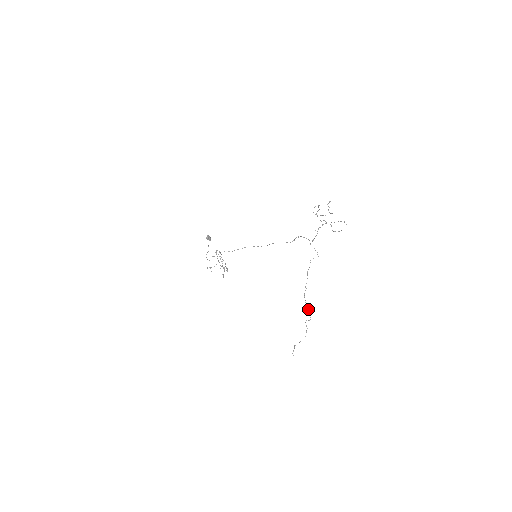
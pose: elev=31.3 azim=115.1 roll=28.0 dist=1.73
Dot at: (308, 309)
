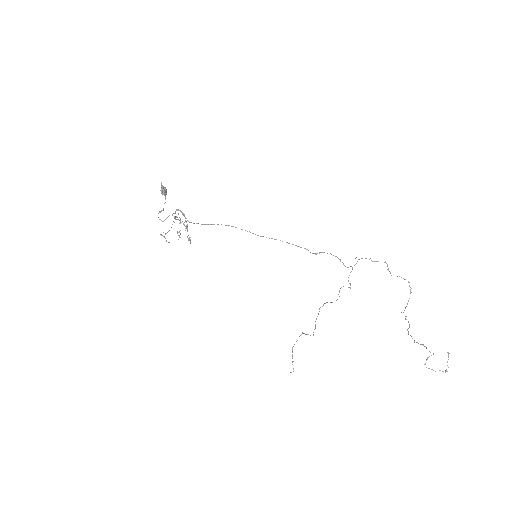
Dot at: occluded
